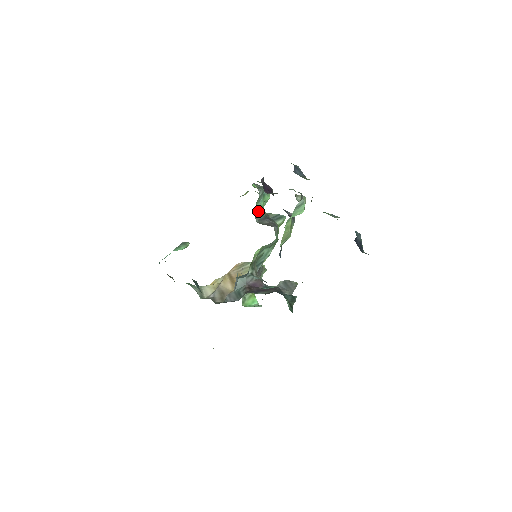
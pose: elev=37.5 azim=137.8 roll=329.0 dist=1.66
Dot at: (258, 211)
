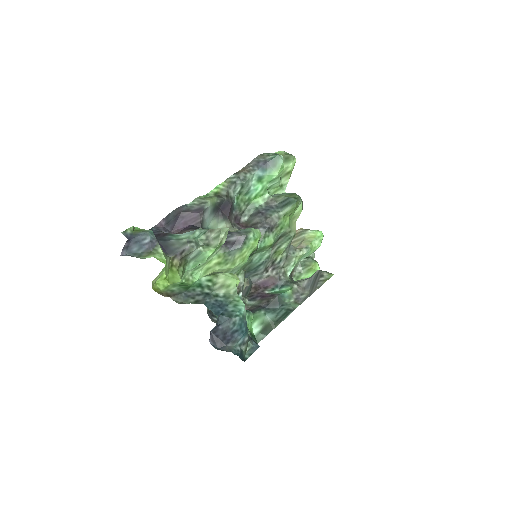
Dot at: (251, 203)
